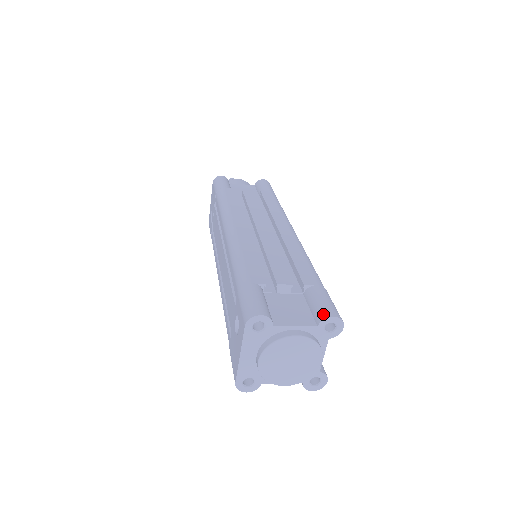
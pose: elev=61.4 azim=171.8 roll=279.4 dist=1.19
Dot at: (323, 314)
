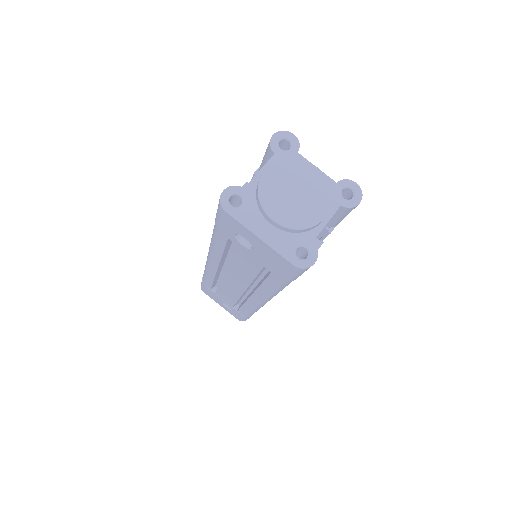
Dot at: (268, 146)
